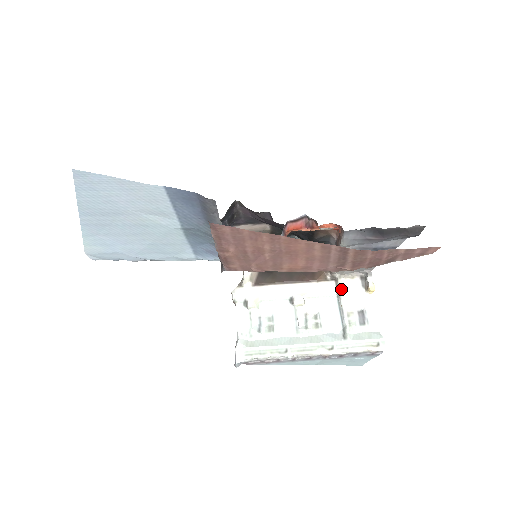
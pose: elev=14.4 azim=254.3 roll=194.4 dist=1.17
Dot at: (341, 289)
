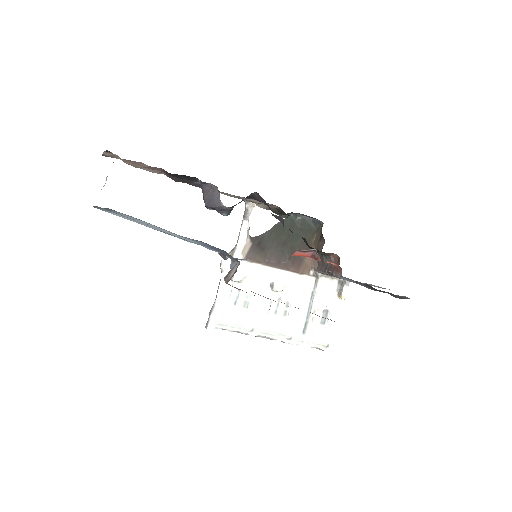
Dot at: (318, 287)
